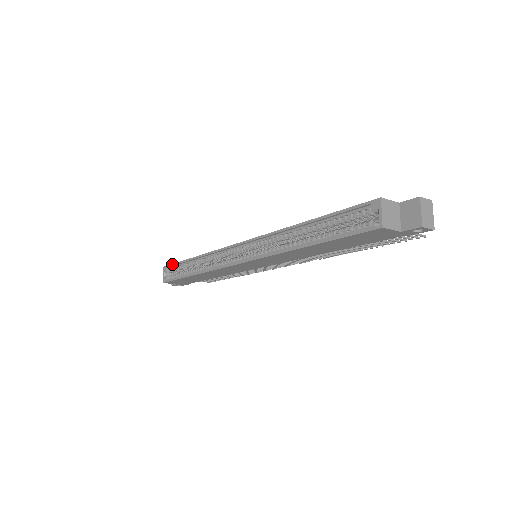
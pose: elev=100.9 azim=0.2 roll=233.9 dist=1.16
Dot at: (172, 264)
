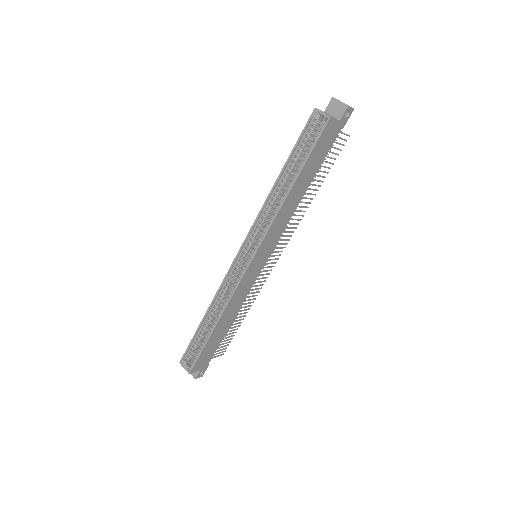
Dot at: (187, 347)
